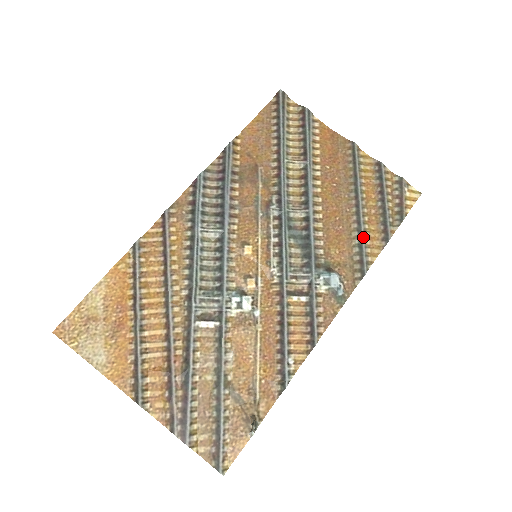
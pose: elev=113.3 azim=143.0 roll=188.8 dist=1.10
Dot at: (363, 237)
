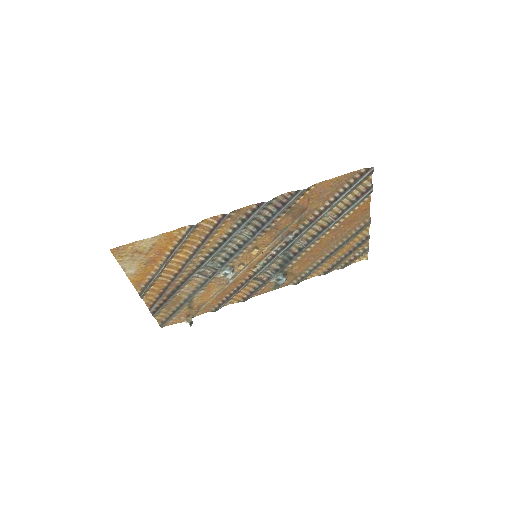
Dot at: (317, 268)
